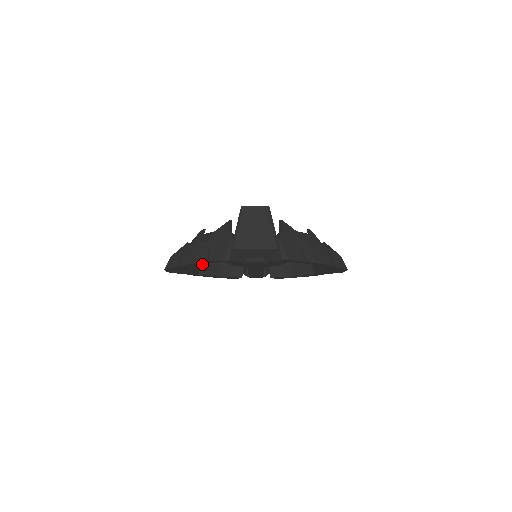
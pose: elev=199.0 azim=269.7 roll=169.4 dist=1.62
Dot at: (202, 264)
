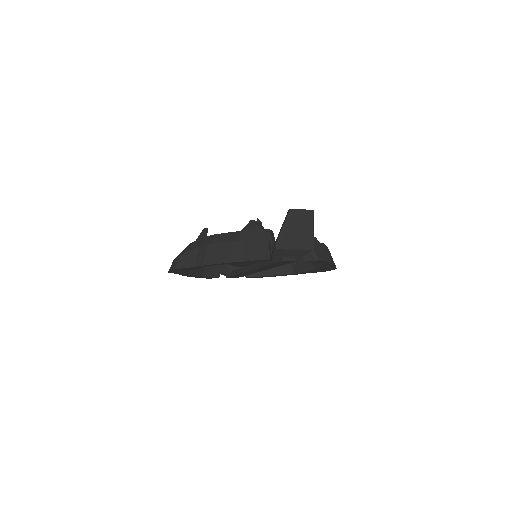
Dot at: occluded
